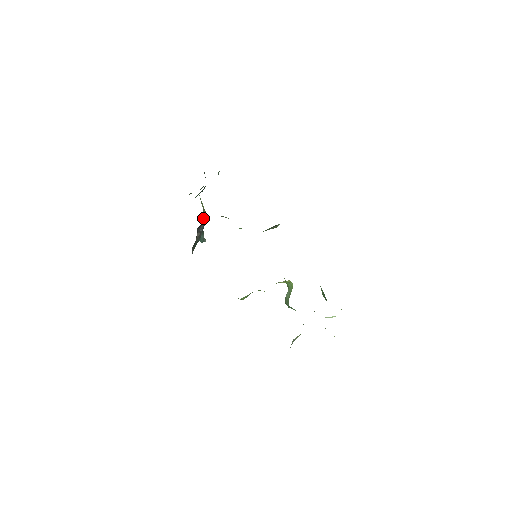
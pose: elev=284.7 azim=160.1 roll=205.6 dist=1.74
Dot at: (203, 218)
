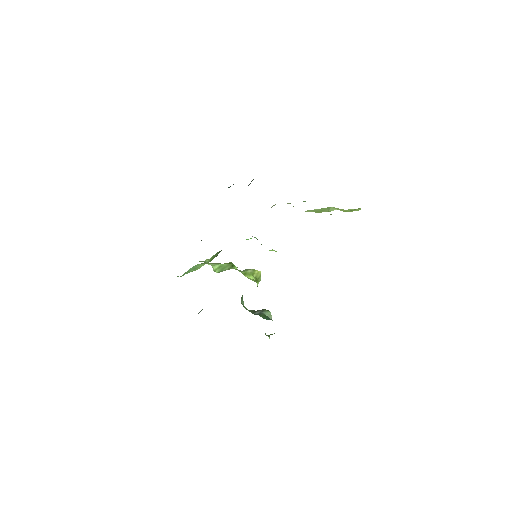
Dot at: (249, 184)
